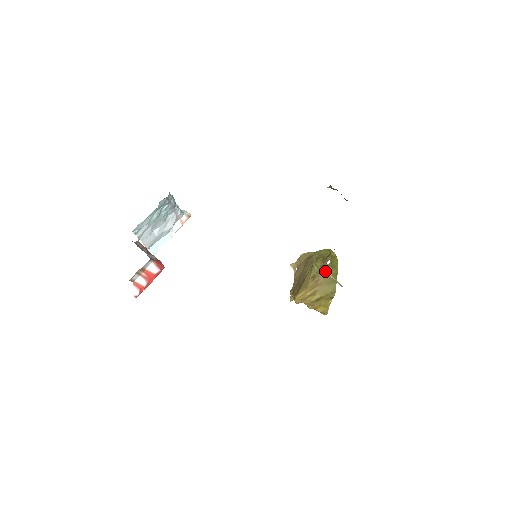
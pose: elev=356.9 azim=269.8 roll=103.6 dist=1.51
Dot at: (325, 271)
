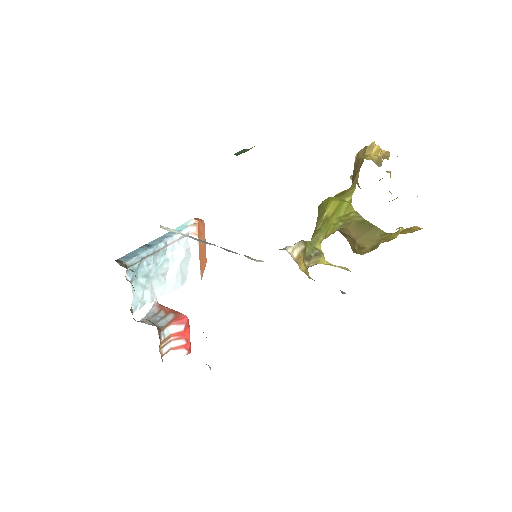
Dot at: (314, 264)
